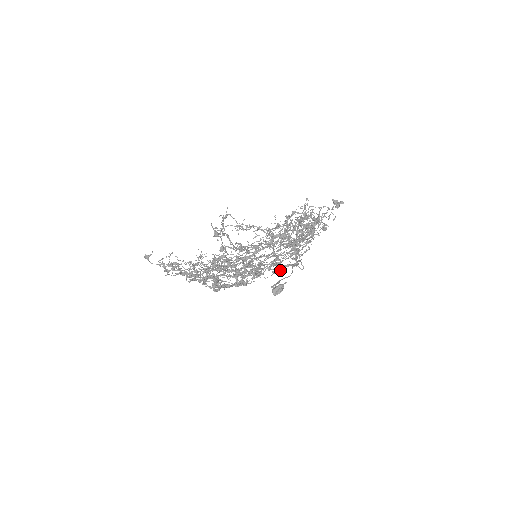
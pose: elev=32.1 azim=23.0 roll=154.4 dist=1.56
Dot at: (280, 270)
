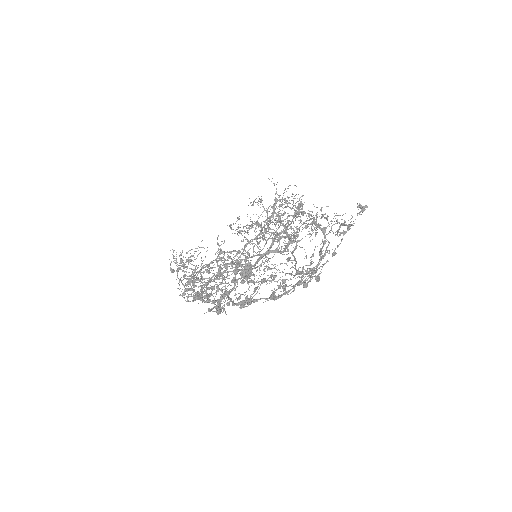
Dot at: occluded
